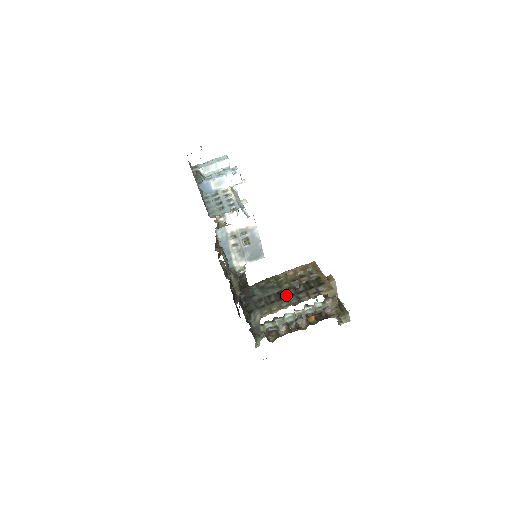
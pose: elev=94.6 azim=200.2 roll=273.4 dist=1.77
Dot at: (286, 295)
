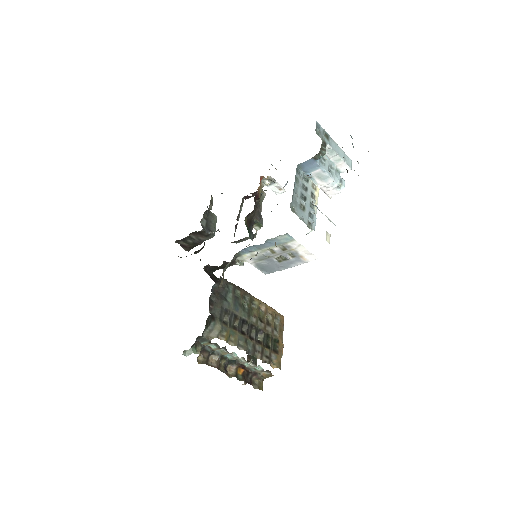
Dot at: (248, 332)
